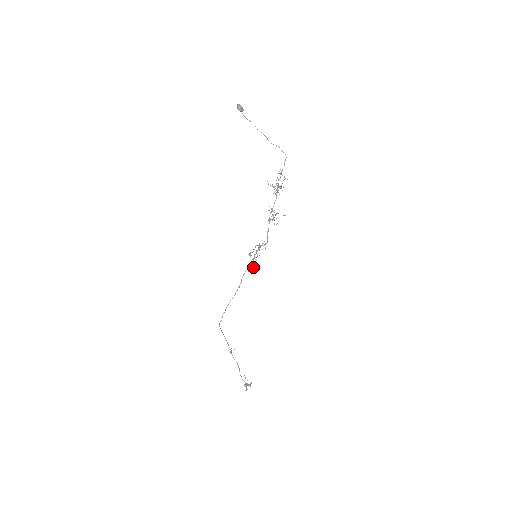
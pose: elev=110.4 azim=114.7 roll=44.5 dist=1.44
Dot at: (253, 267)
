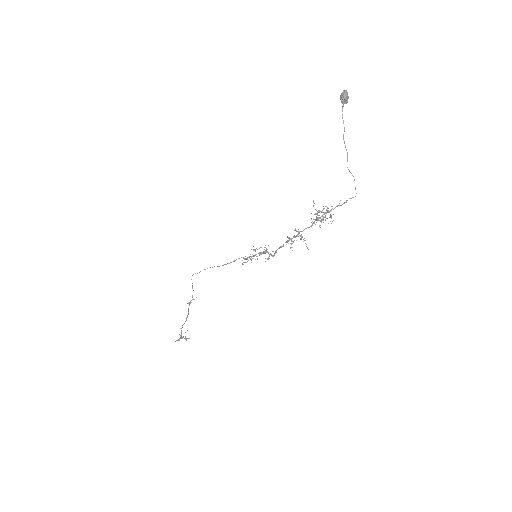
Dot at: occluded
